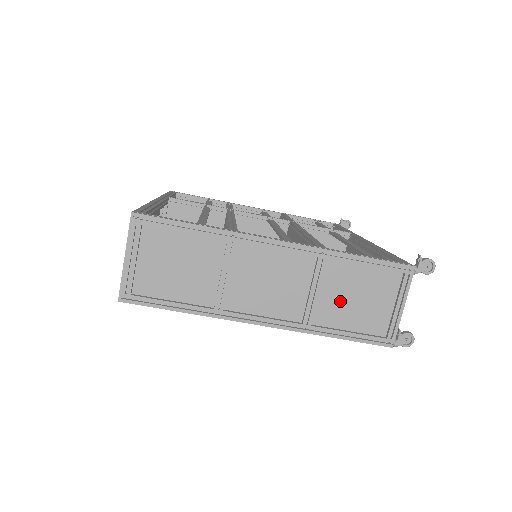
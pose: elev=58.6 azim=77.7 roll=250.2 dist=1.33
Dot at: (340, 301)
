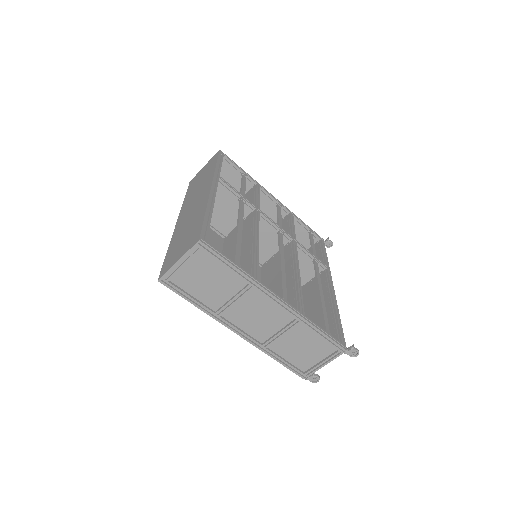
Dot at: (292, 344)
